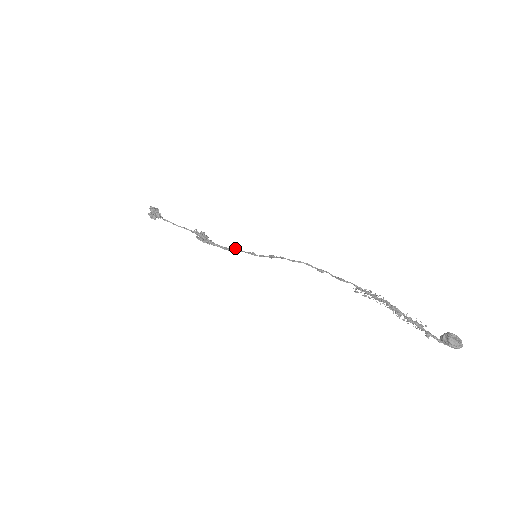
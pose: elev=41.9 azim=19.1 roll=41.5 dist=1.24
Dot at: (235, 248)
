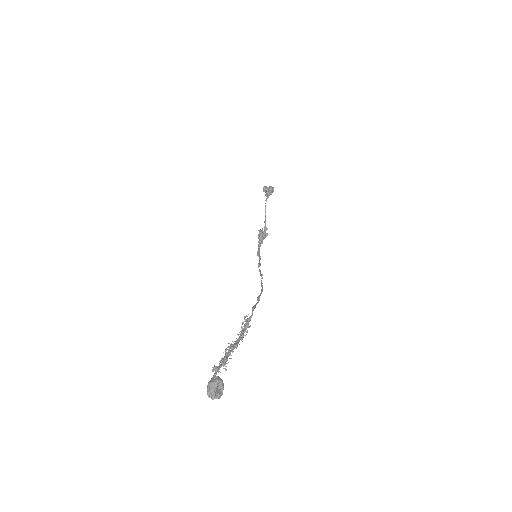
Dot at: occluded
